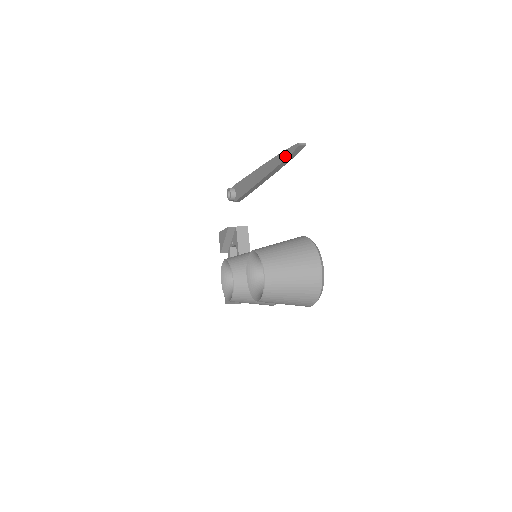
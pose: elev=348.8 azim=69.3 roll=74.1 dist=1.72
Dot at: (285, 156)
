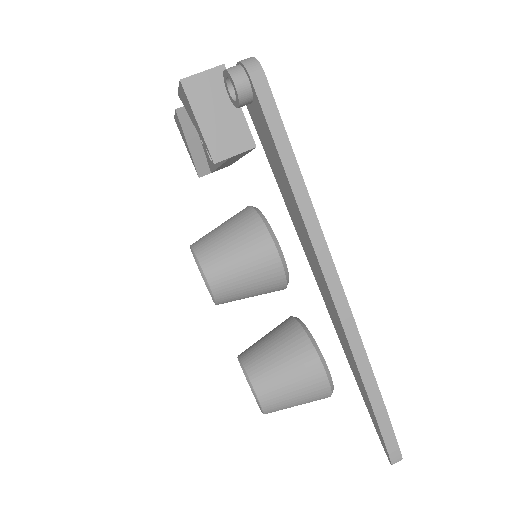
Dot at: (369, 412)
